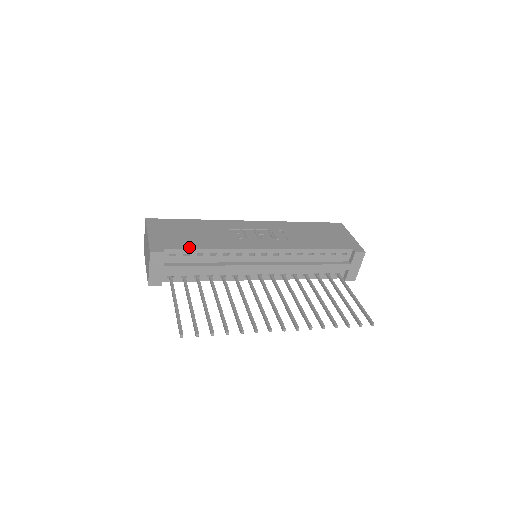
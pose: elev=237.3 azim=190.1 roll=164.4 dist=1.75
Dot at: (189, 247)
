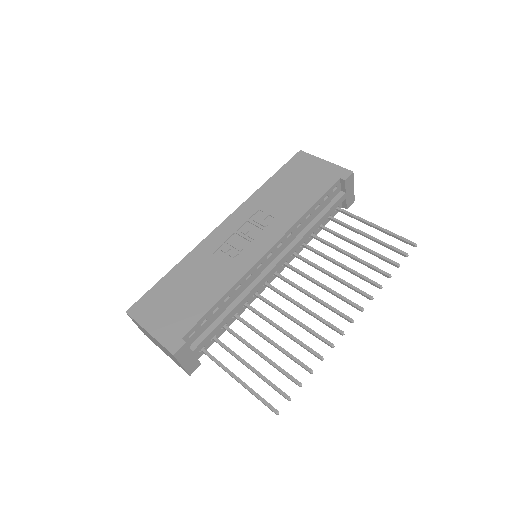
Dot at: (201, 314)
